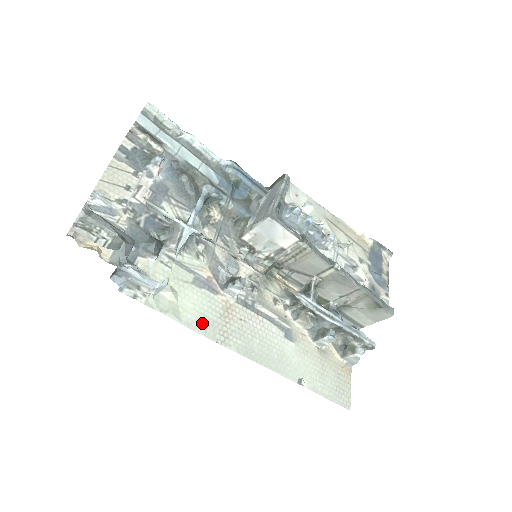
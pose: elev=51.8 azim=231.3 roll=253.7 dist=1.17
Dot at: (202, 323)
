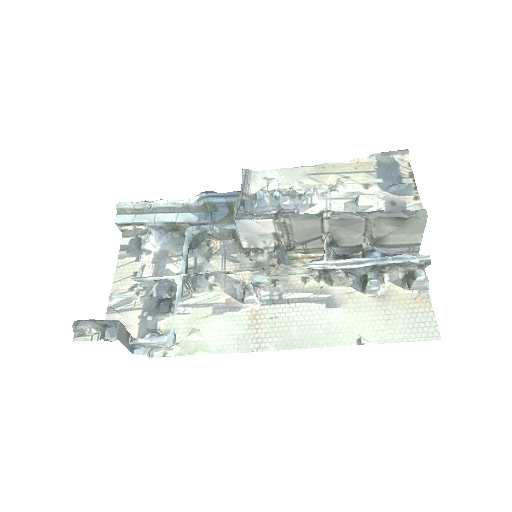
Dot at: (232, 343)
